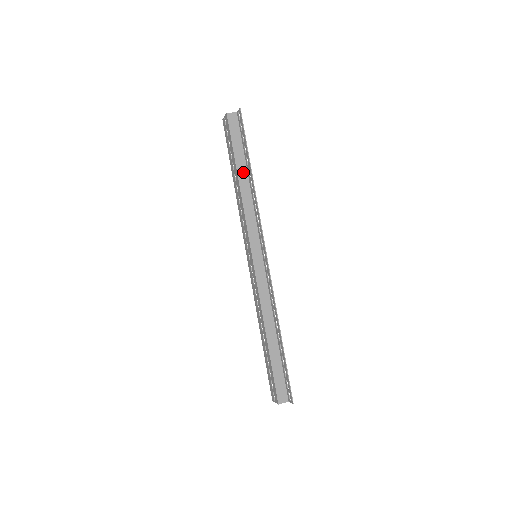
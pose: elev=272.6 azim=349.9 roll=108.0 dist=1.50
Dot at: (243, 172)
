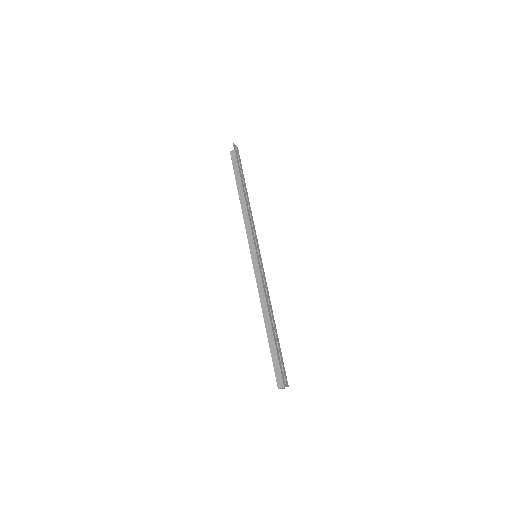
Dot at: occluded
